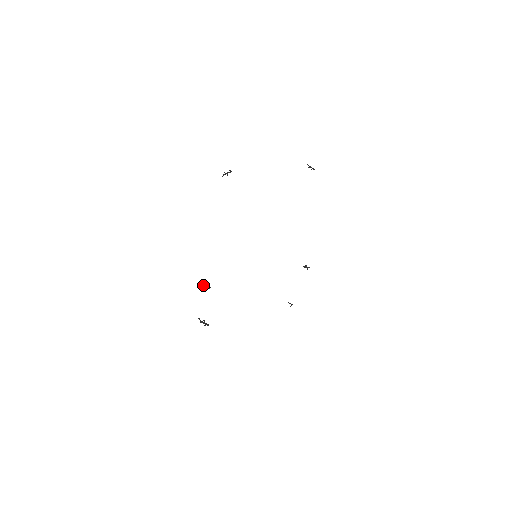
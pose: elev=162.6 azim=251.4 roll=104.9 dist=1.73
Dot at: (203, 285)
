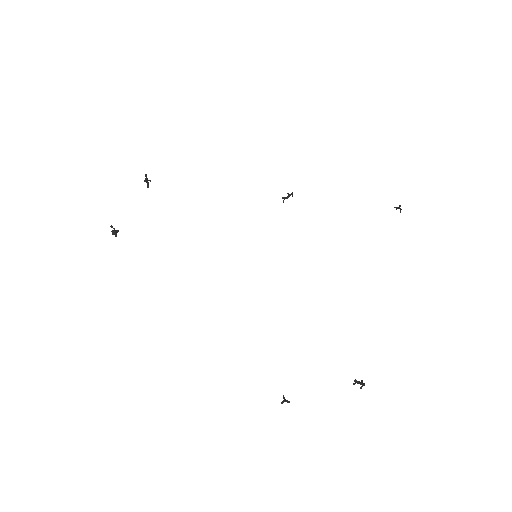
Dot at: (146, 181)
